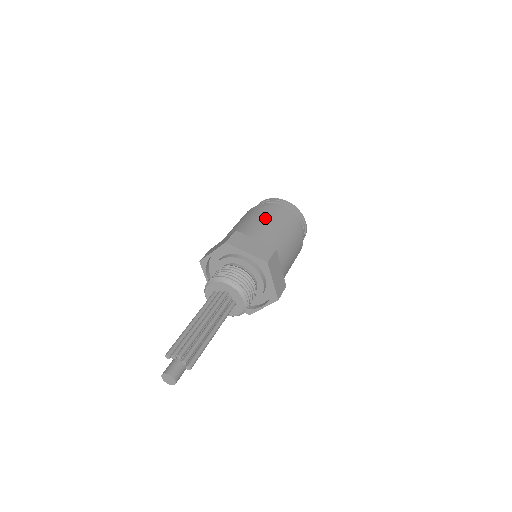
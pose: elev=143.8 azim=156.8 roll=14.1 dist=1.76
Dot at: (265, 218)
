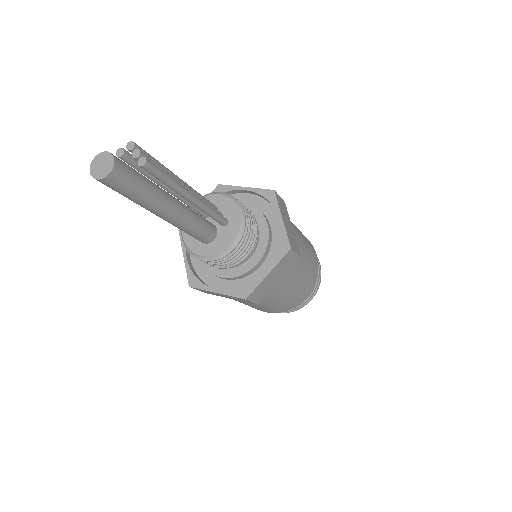
Dot at: occluded
